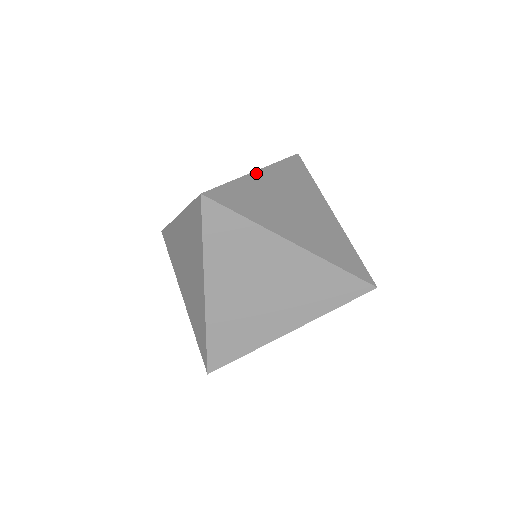
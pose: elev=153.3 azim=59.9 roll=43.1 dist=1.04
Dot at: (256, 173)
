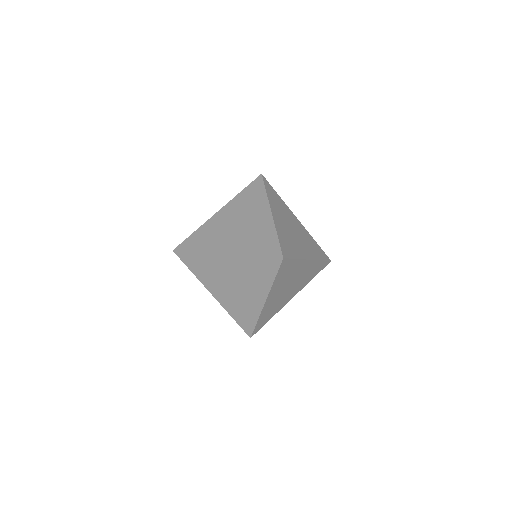
Dot at: (216, 214)
